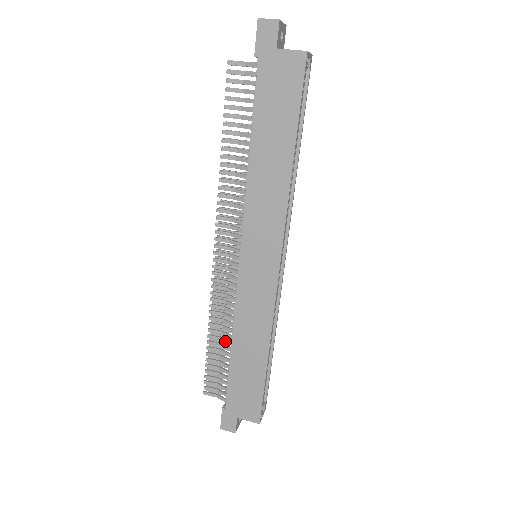
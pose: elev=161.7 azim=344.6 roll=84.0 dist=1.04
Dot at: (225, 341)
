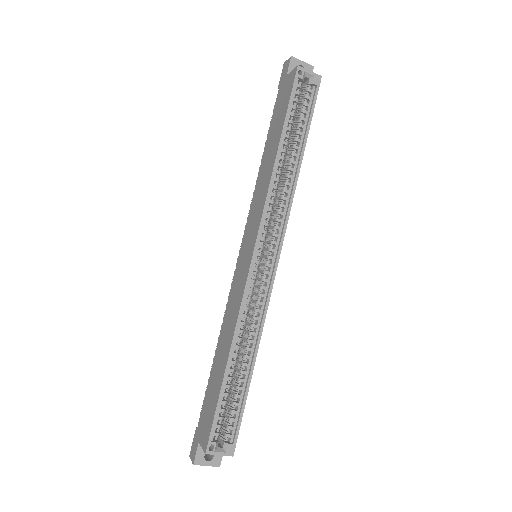
Dot at: occluded
